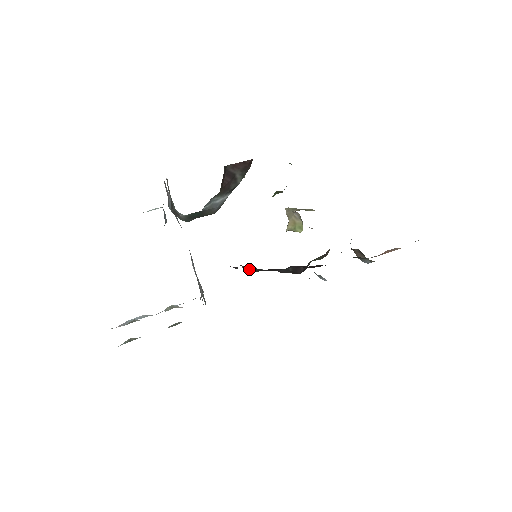
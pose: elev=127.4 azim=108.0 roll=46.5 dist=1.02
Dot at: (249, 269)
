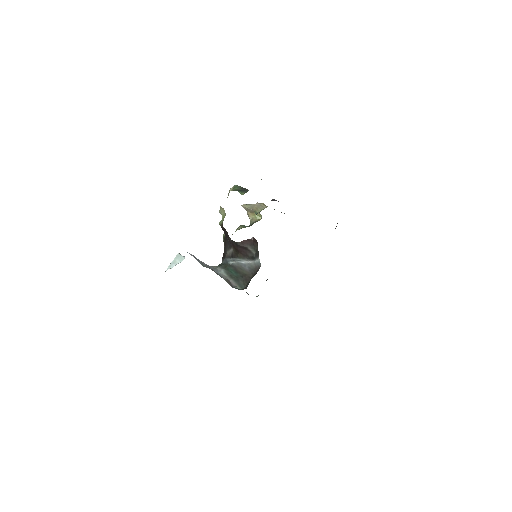
Dot at: occluded
